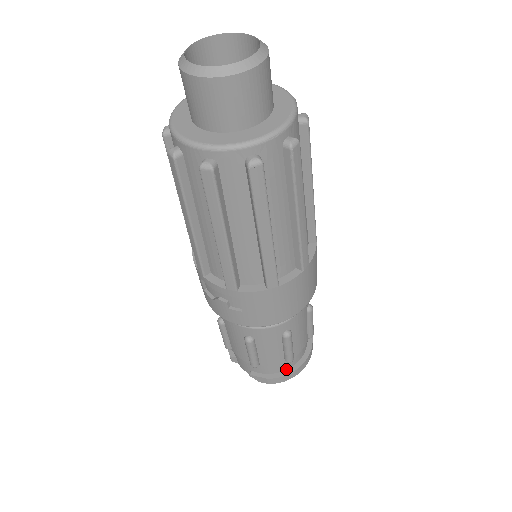
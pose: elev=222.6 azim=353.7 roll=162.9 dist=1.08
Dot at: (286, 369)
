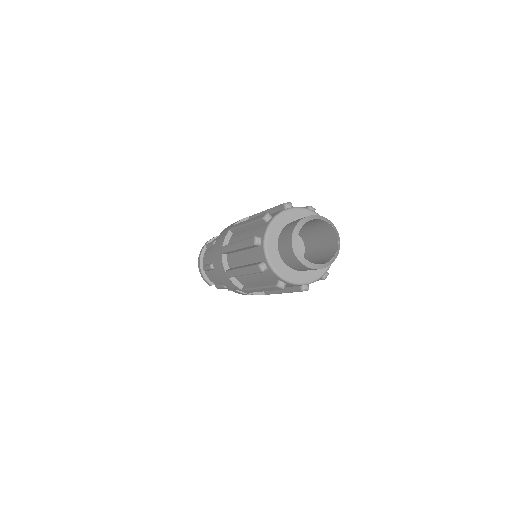
Dot at: occluded
